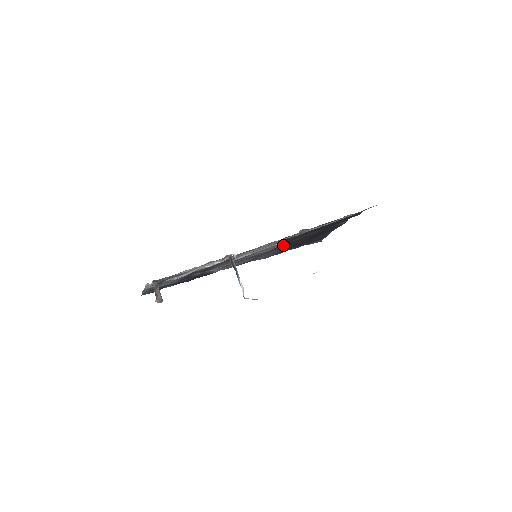
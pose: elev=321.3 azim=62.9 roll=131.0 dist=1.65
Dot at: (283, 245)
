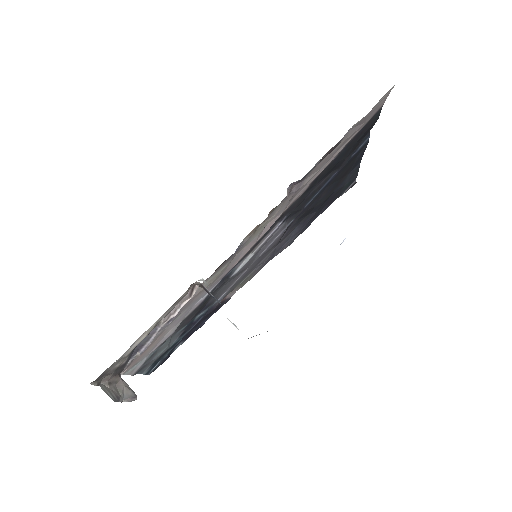
Dot at: (298, 217)
